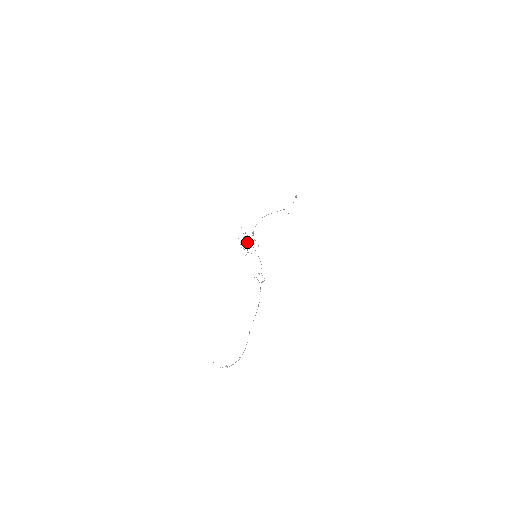
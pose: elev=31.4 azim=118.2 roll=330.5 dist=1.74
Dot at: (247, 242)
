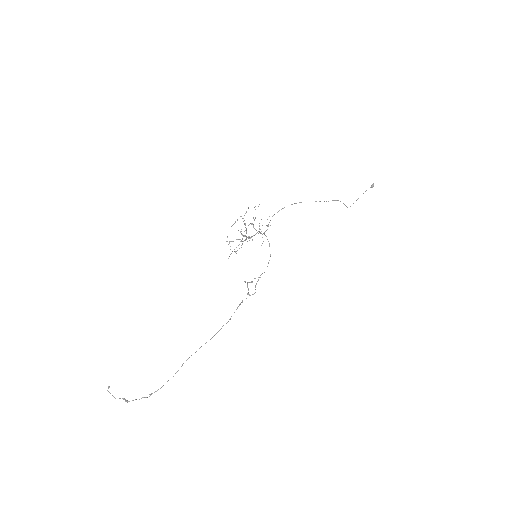
Dot at: (243, 235)
